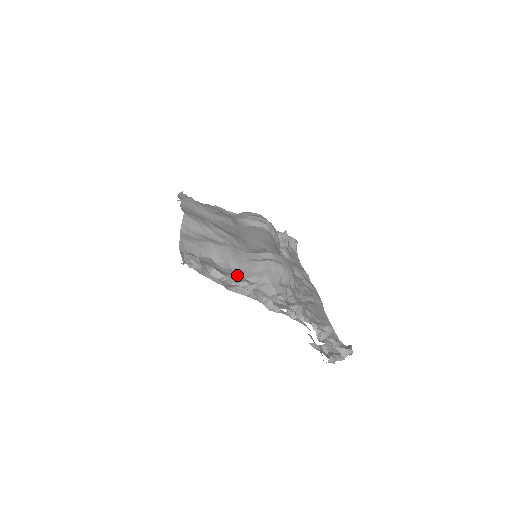
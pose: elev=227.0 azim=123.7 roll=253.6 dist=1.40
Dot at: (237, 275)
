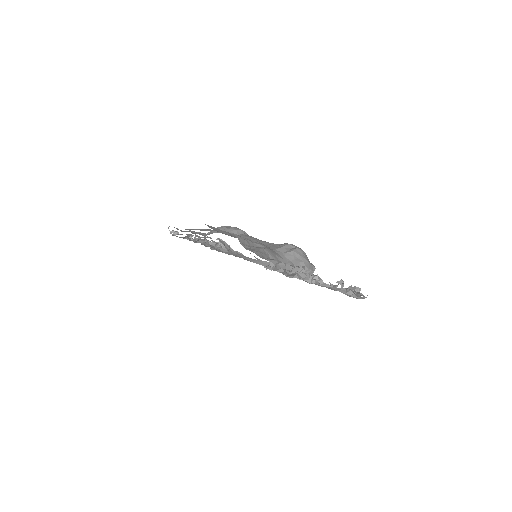
Dot at: (293, 265)
